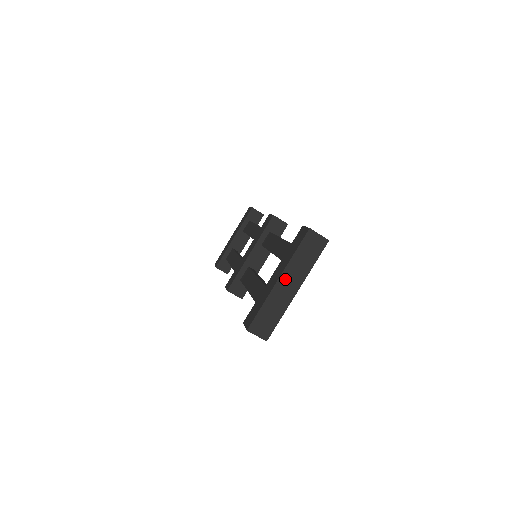
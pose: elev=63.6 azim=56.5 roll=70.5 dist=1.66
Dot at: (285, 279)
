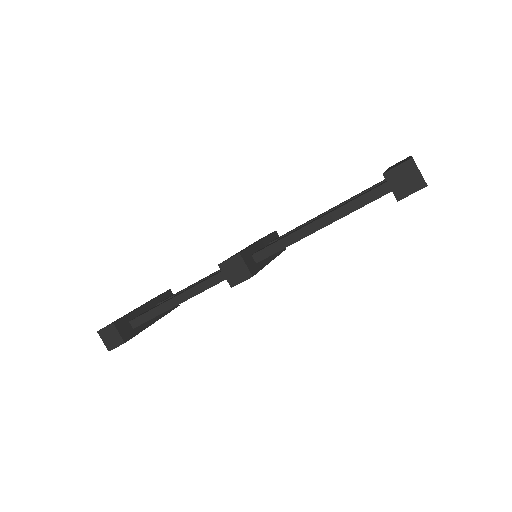
Dot at: occluded
